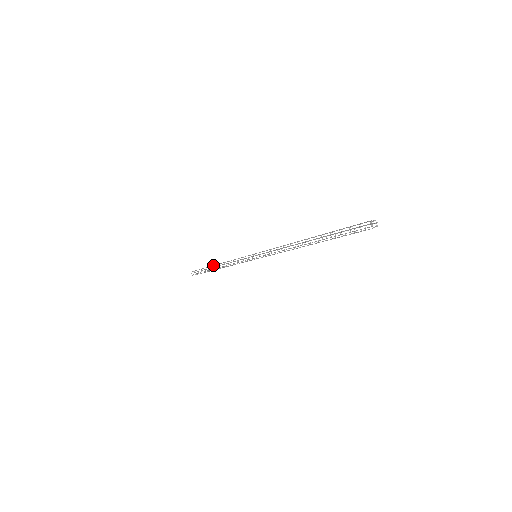
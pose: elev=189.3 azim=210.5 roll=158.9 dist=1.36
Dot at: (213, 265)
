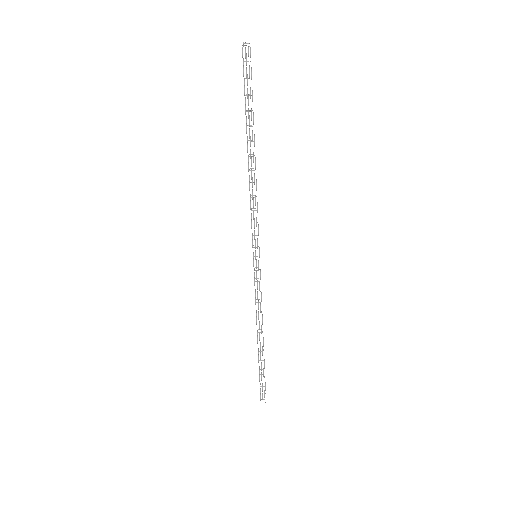
Dot at: occluded
